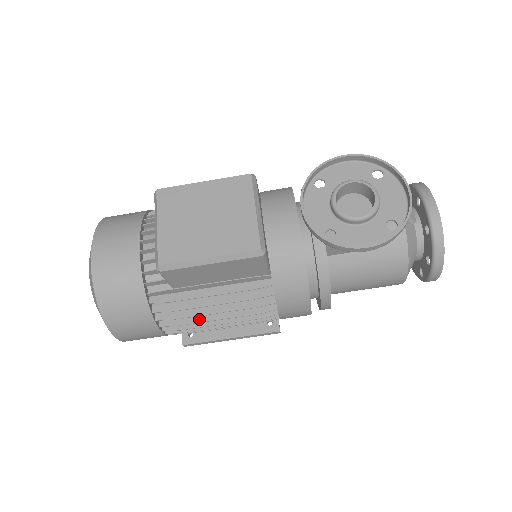
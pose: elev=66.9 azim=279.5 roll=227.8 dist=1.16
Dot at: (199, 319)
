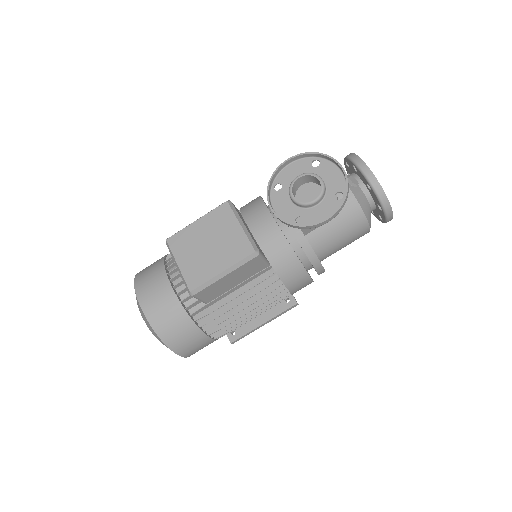
Dot at: (234, 318)
